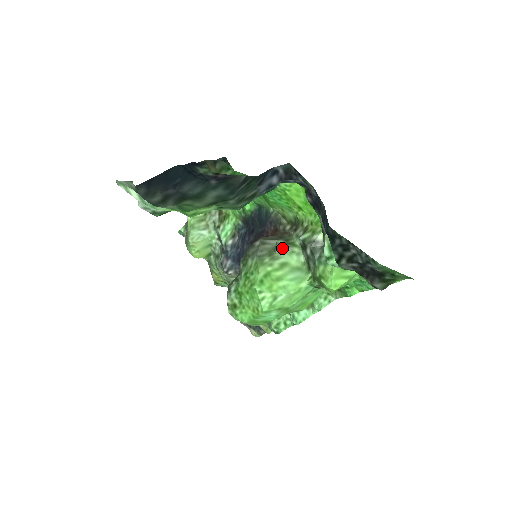
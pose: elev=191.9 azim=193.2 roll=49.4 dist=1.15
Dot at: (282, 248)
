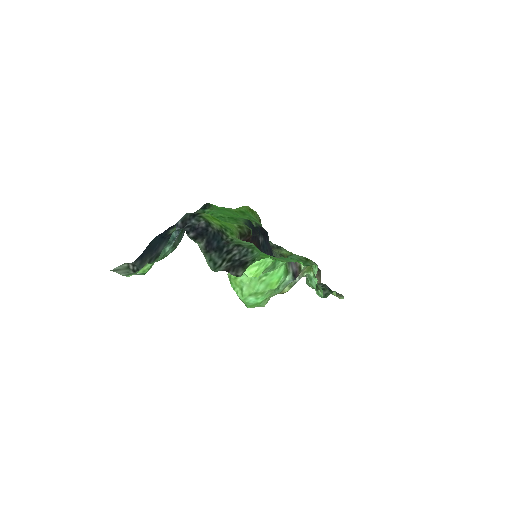
Dot at: occluded
